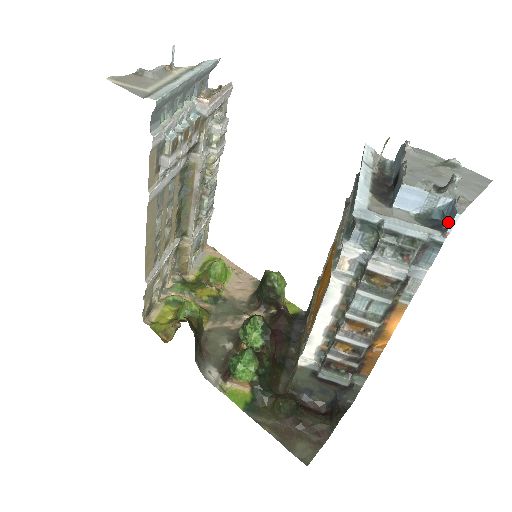
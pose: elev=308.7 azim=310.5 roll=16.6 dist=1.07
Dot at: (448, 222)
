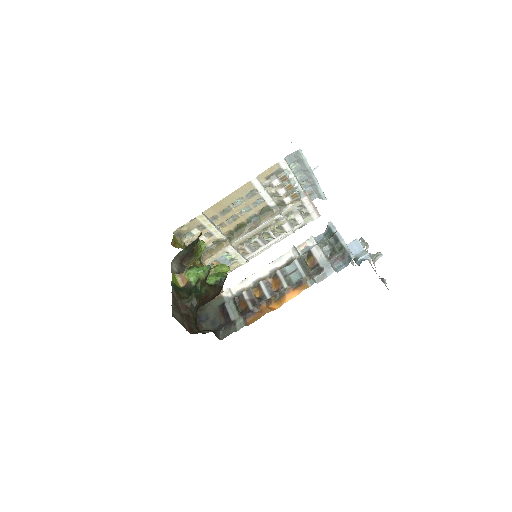
Dot at: occluded
